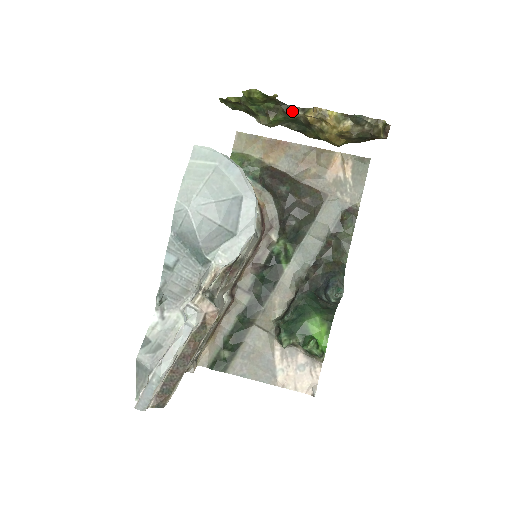
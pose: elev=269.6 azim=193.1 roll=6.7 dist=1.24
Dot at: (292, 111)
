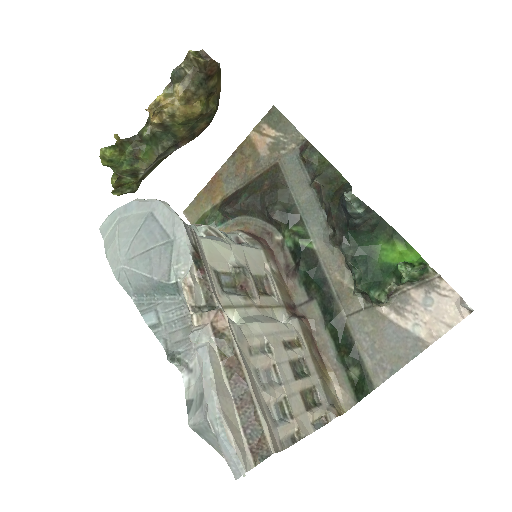
Dot at: (143, 133)
